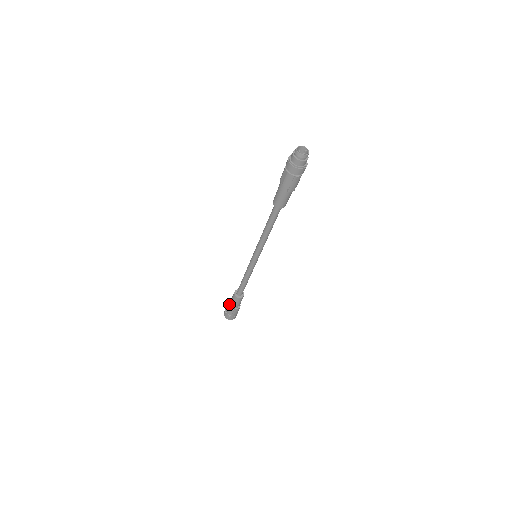
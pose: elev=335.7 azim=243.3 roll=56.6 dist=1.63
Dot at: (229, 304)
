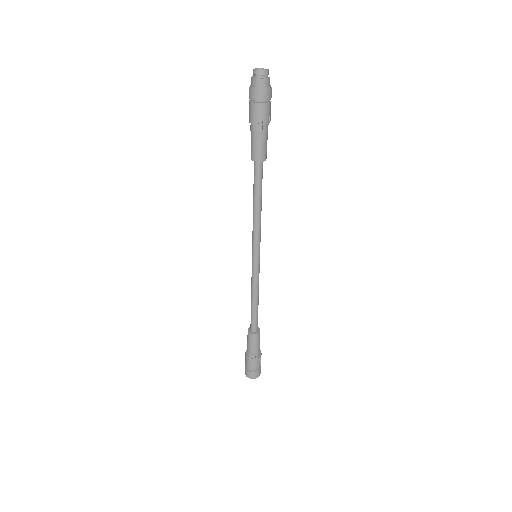
Dot at: occluded
